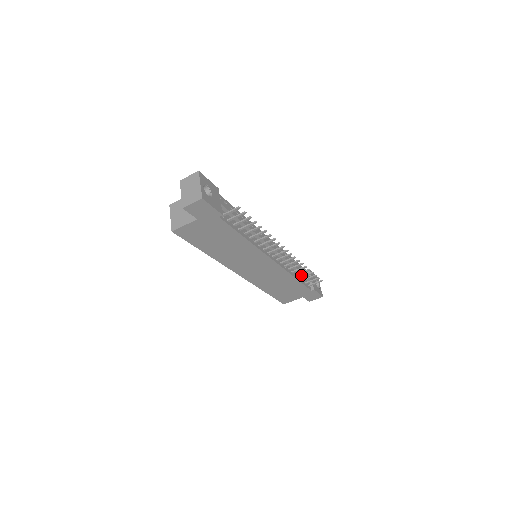
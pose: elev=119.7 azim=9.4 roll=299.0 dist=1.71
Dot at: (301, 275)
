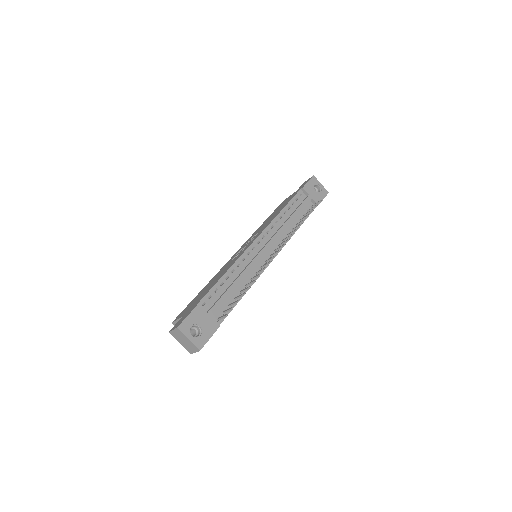
Dot at: (300, 211)
